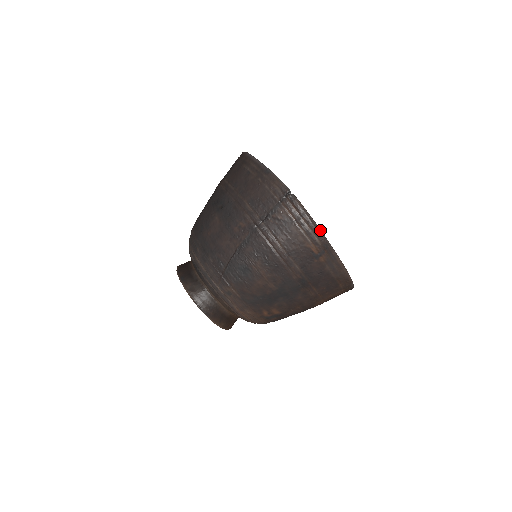
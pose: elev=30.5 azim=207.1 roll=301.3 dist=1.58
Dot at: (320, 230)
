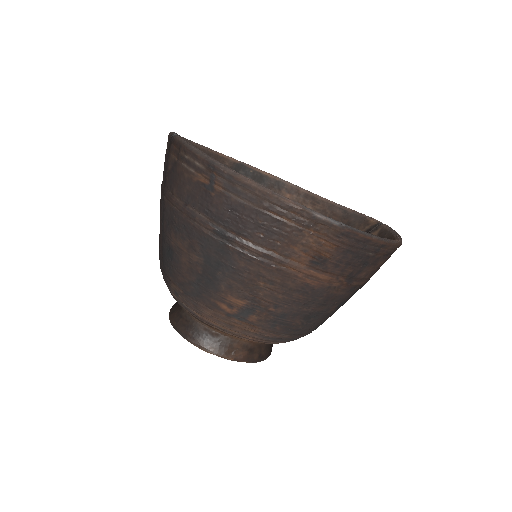
Dot at: (199, 151)
